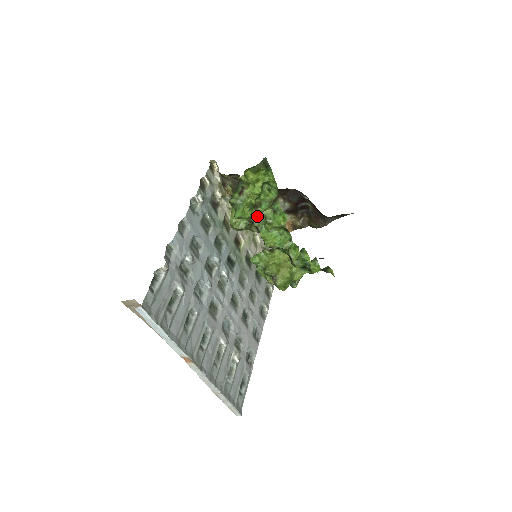
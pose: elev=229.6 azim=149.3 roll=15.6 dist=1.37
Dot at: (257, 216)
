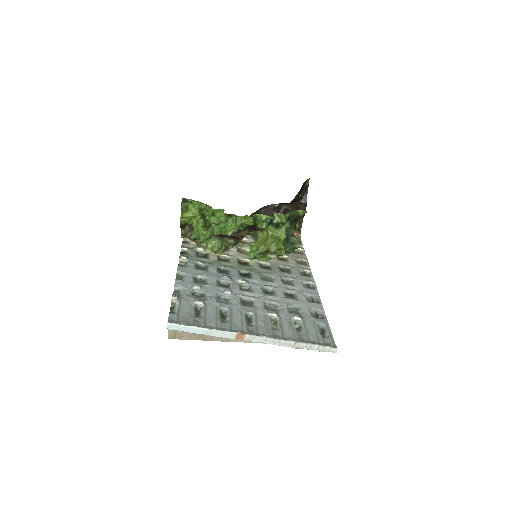
Dot at: (216, 230)
